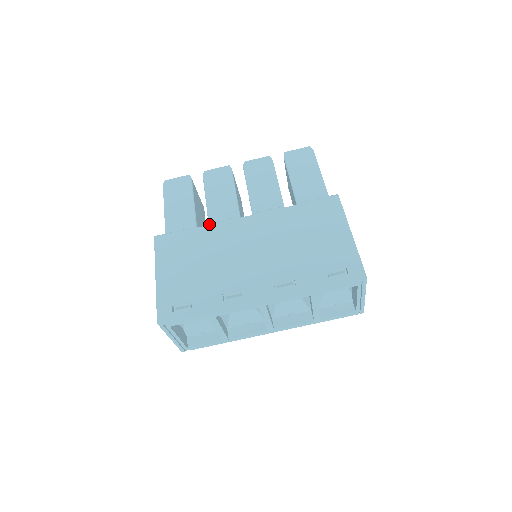
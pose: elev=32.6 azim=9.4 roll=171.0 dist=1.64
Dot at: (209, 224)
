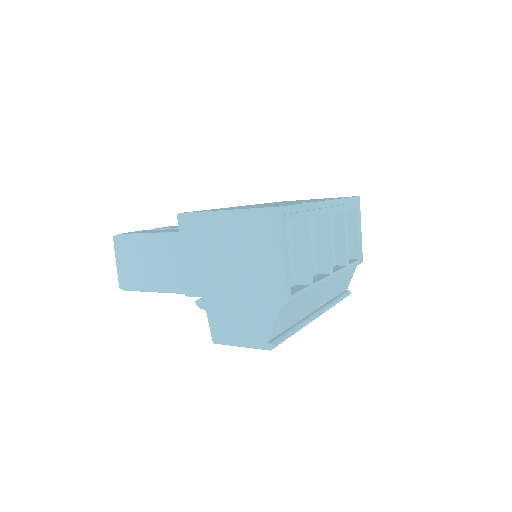
Dot at: occluded
